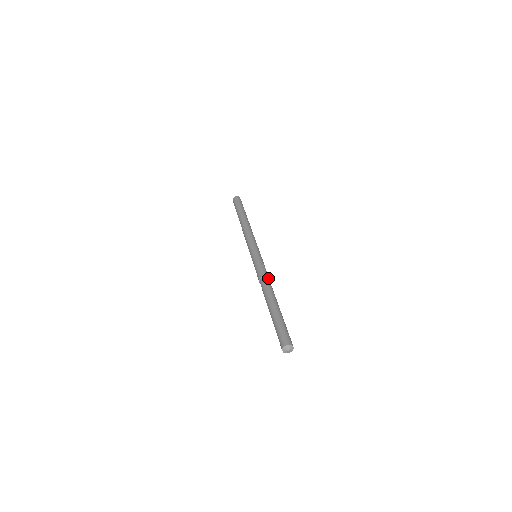
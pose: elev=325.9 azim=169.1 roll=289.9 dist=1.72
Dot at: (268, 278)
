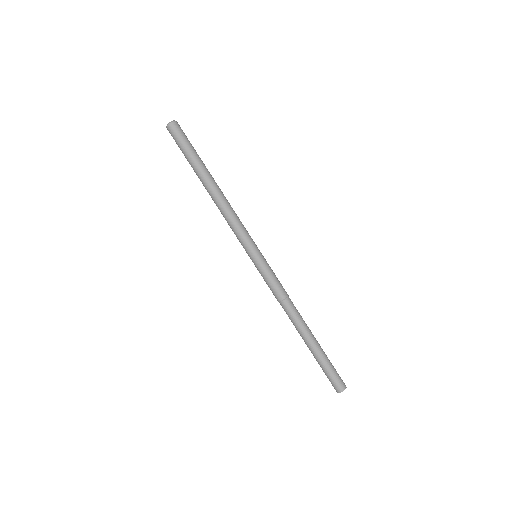
Dot at: (287, 299)
